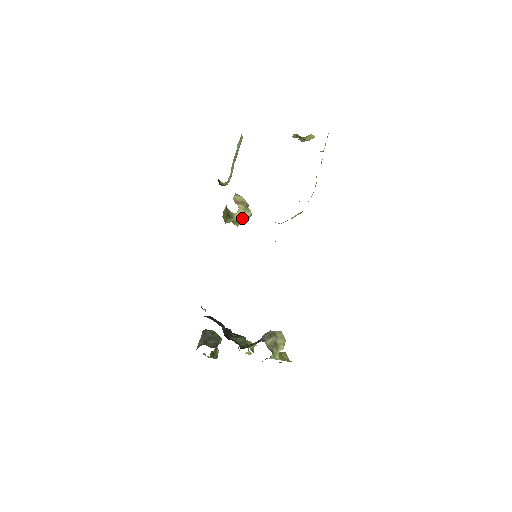
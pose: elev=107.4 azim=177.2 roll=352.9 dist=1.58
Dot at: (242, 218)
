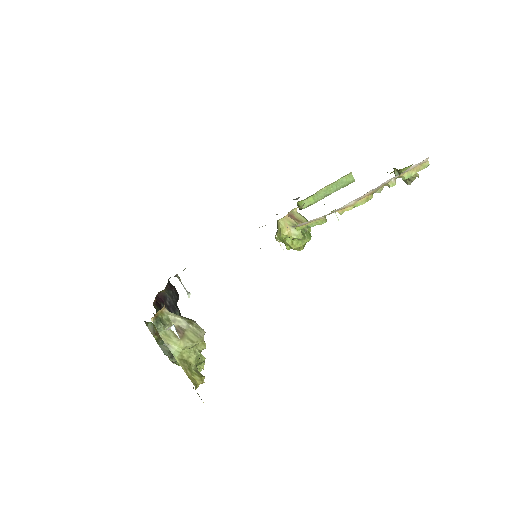
Dot at: (285, 231)
